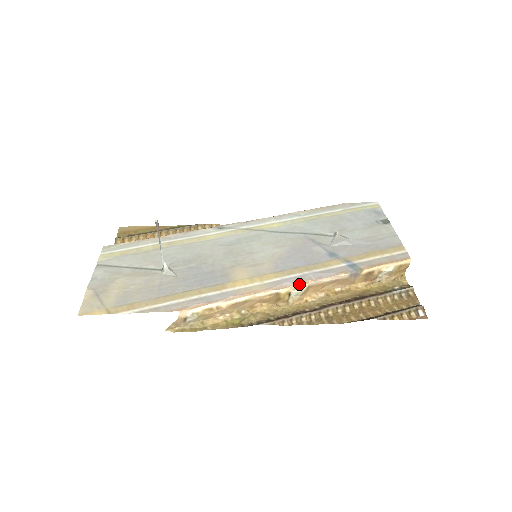
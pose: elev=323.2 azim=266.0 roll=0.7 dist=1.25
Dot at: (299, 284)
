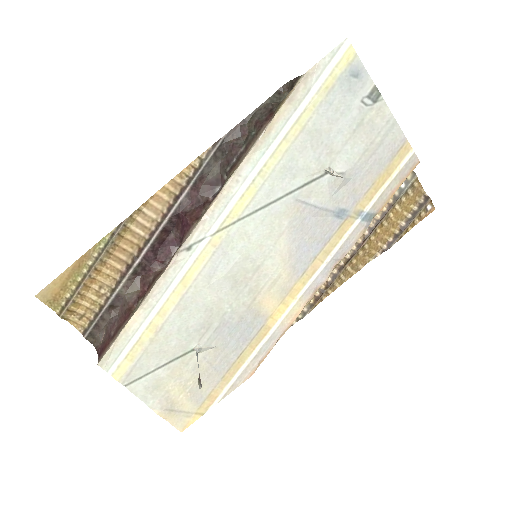
Dot at: occluded
